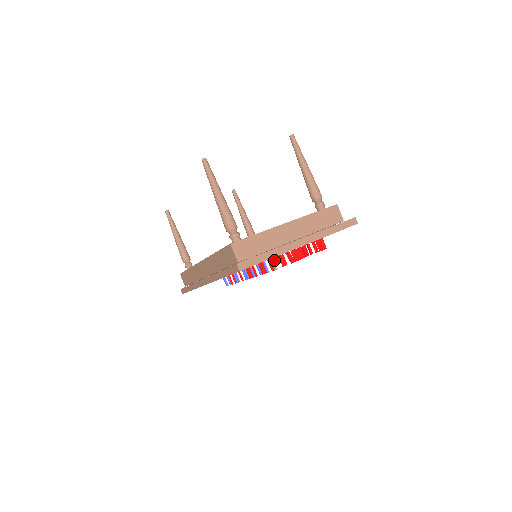
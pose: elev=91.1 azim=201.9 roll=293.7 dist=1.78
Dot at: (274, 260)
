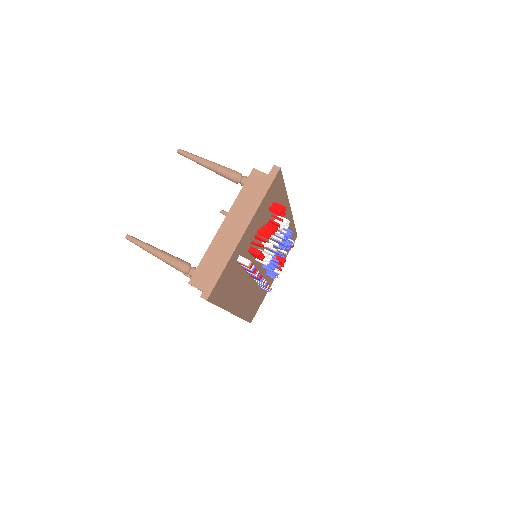
Dot at: occluded
